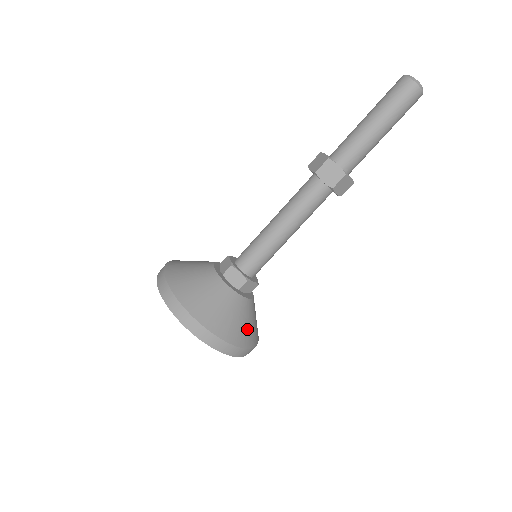
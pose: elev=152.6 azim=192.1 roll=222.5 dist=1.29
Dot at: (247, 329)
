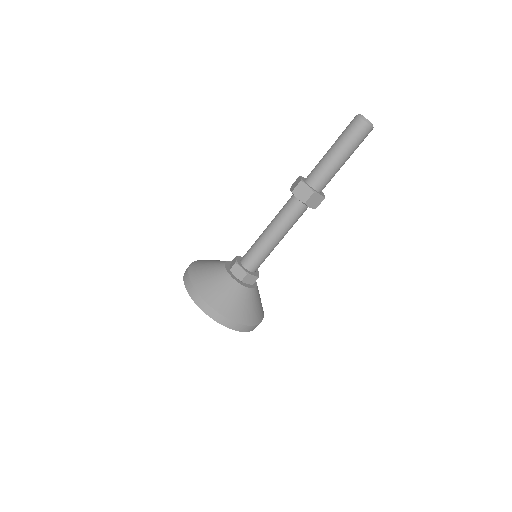
Dot at: (216, 292)
